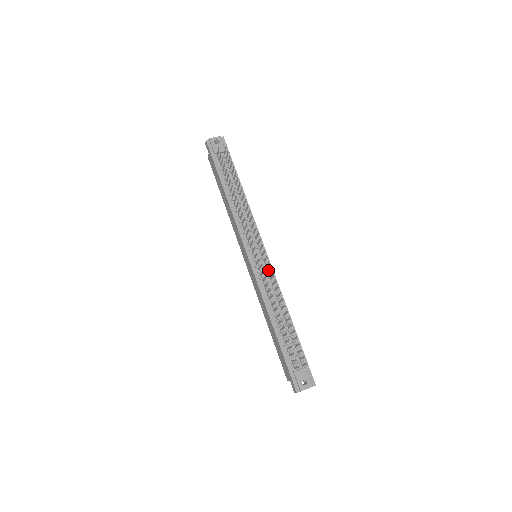
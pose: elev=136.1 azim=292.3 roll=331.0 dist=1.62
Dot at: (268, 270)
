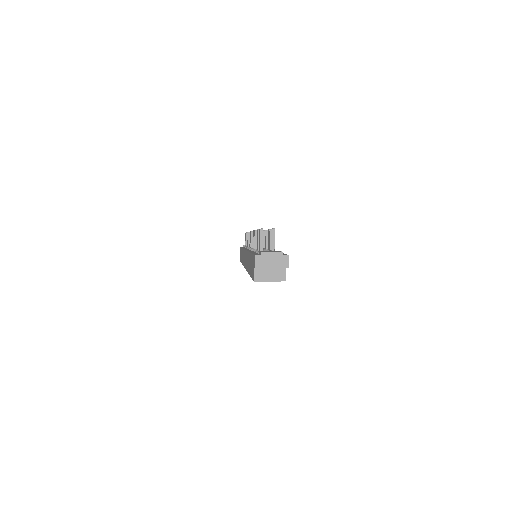
Dot at: occluded
